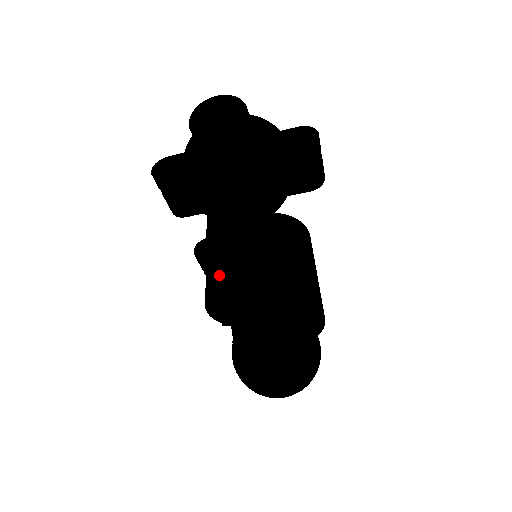
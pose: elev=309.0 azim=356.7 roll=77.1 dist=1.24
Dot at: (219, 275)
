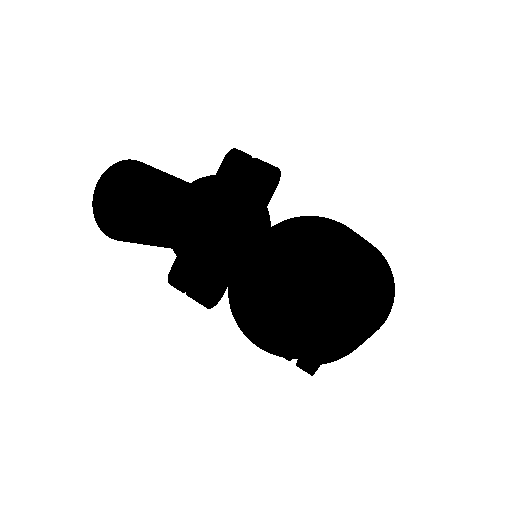
Dot at: occluded
